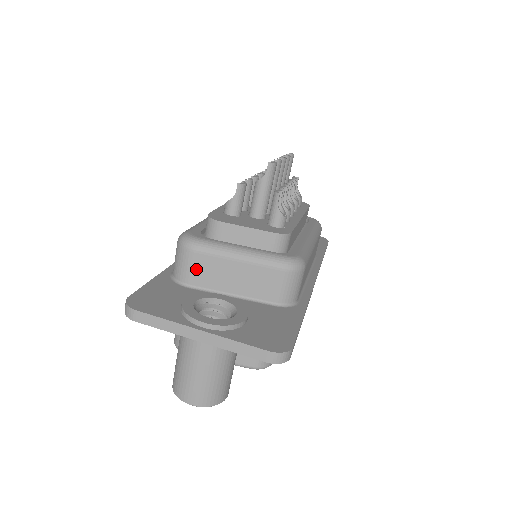
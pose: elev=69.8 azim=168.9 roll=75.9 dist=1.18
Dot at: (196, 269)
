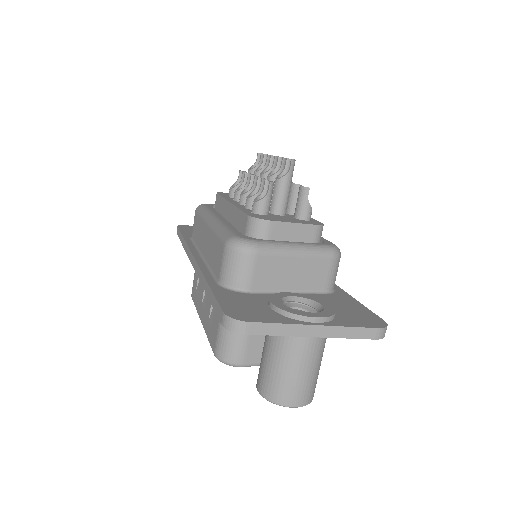
Dot at: (257, 272)
